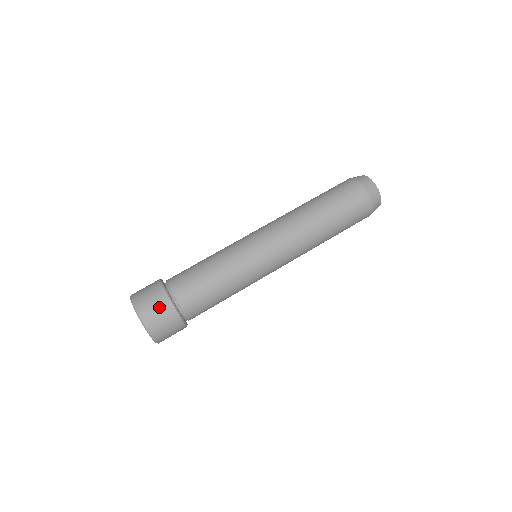
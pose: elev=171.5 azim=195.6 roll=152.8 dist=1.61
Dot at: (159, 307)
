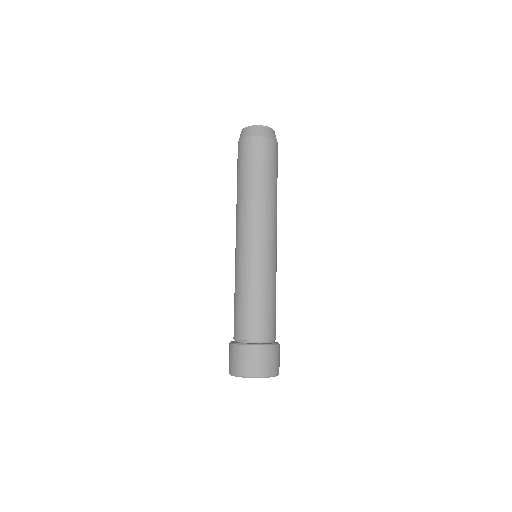
Dot at: (275, 357)
